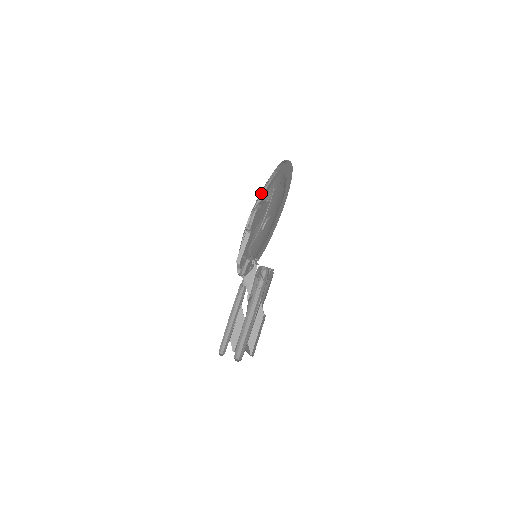
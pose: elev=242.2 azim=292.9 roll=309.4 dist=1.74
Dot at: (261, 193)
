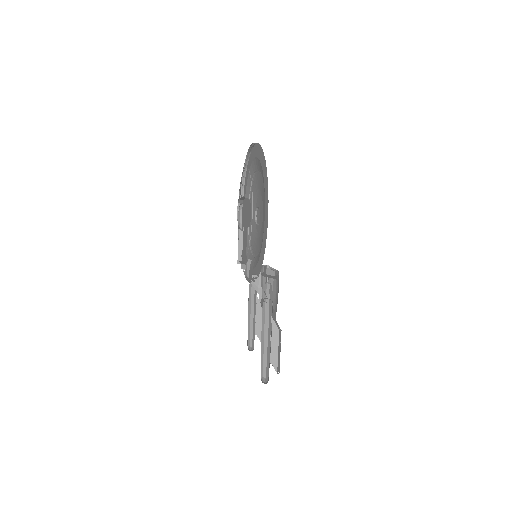
Dot at: (244, 166)
